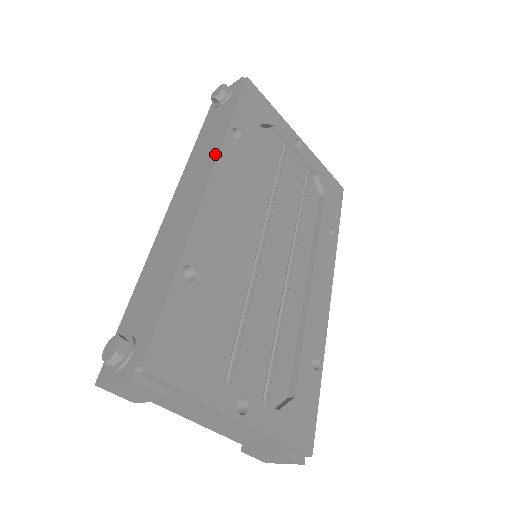
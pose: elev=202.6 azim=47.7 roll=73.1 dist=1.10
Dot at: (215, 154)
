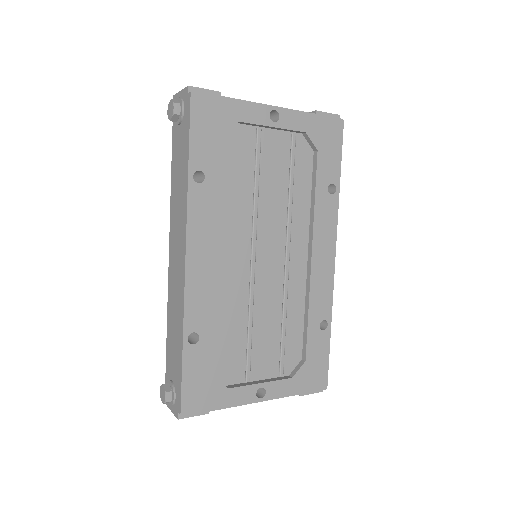
Dot at: (184, 215)
